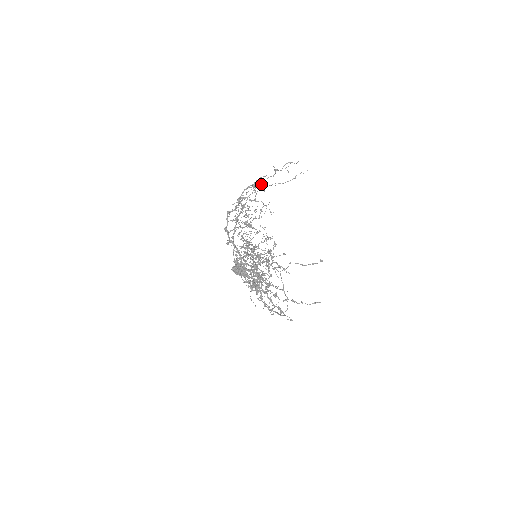
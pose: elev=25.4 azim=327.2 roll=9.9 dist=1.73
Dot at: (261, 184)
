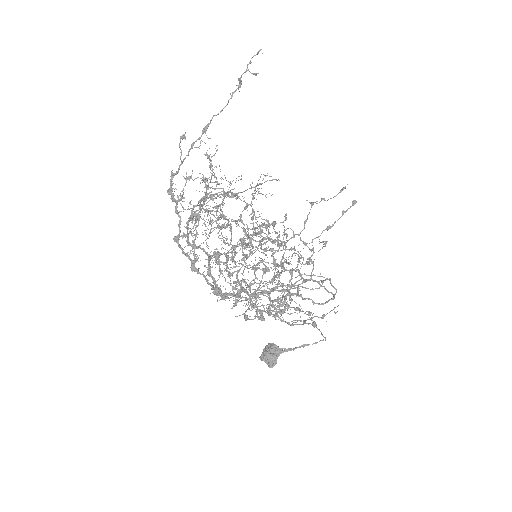
Dot at: occluded
